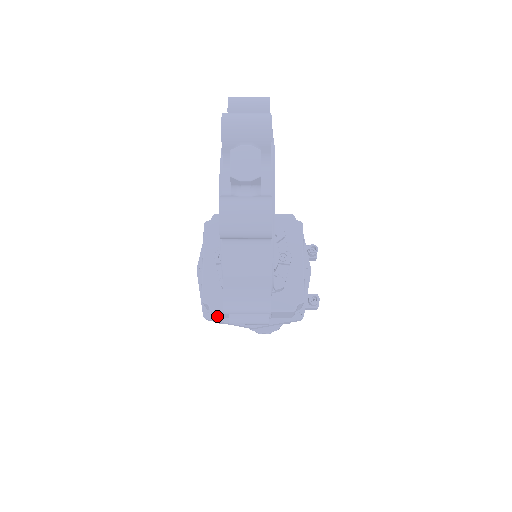
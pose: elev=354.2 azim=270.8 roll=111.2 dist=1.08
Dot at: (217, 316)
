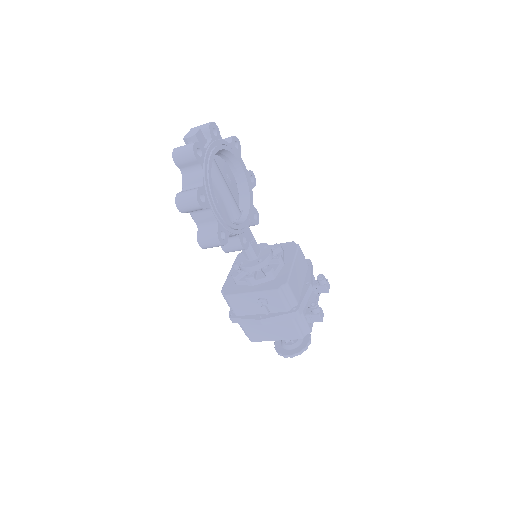
Dot at: (235, 312)
